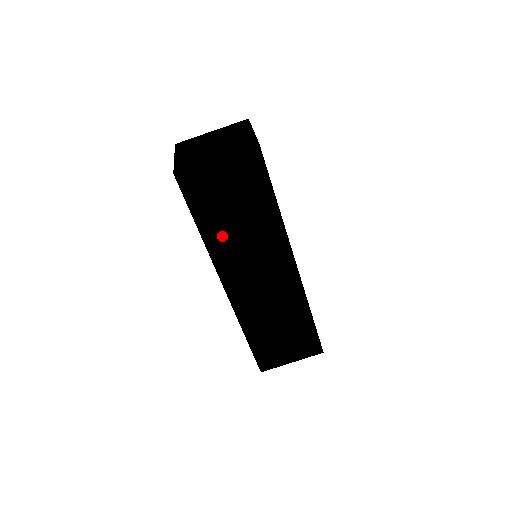
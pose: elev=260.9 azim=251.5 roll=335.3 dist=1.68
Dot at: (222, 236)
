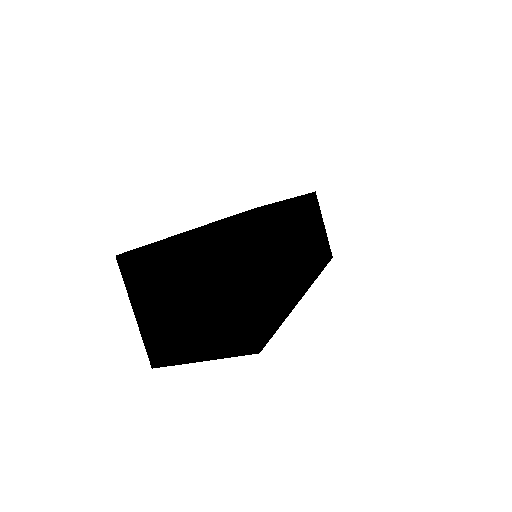
Dot at: occluded
